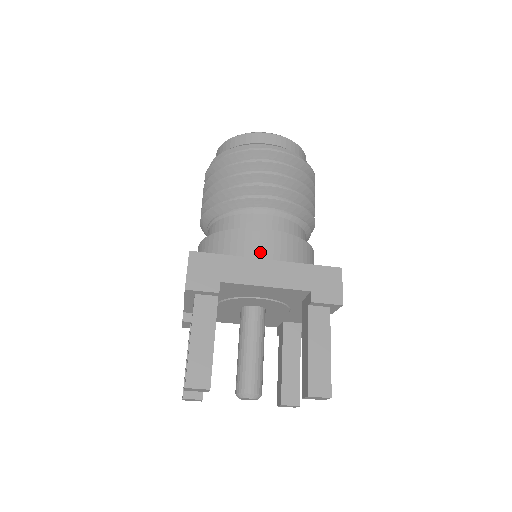
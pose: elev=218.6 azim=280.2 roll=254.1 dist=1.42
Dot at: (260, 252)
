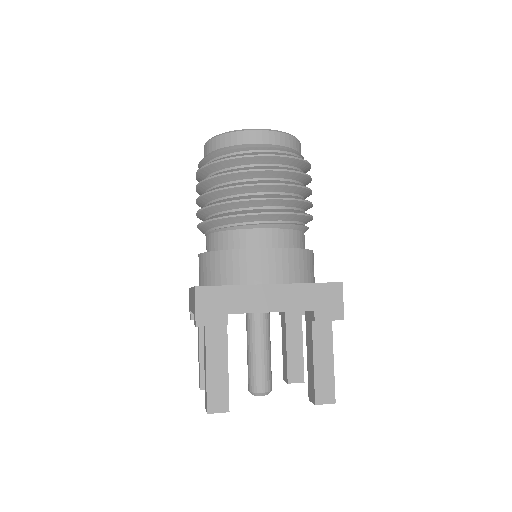
Dot at: (263, 274)
